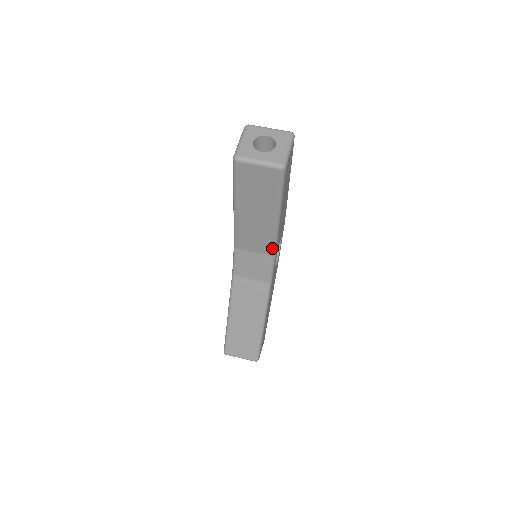
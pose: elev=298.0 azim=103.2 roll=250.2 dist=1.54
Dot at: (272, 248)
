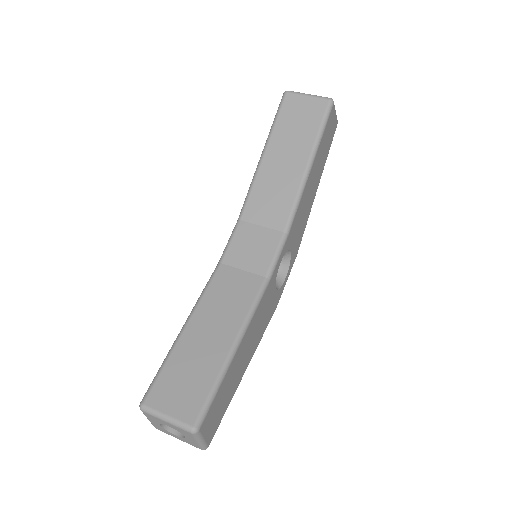
Dot at: (288, 217)
